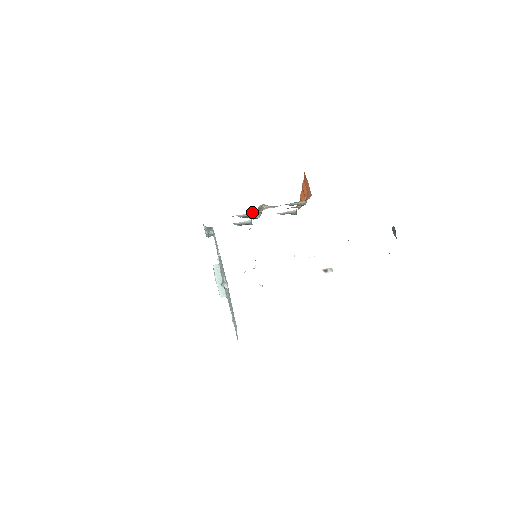
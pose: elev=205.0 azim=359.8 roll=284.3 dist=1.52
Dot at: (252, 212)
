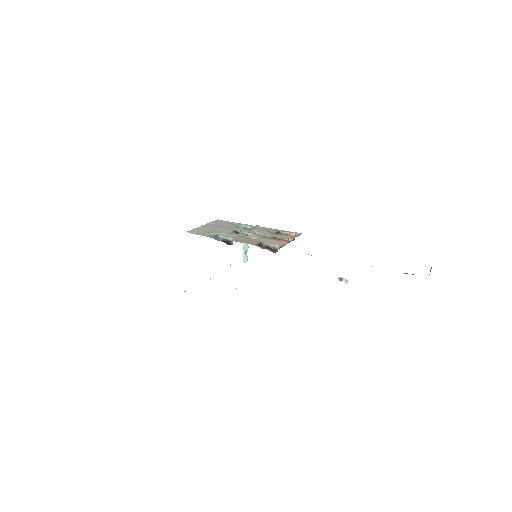
Dot at: (232, 237)
